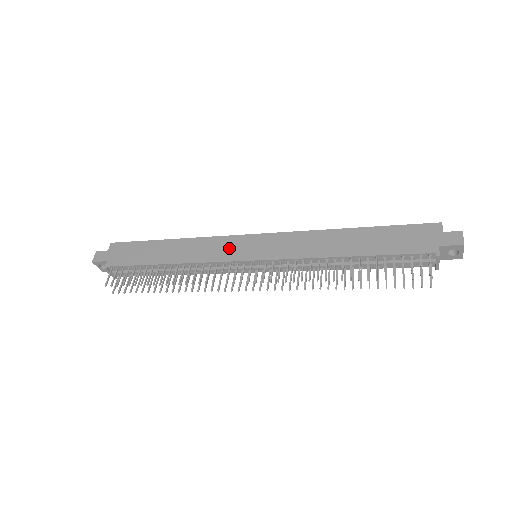
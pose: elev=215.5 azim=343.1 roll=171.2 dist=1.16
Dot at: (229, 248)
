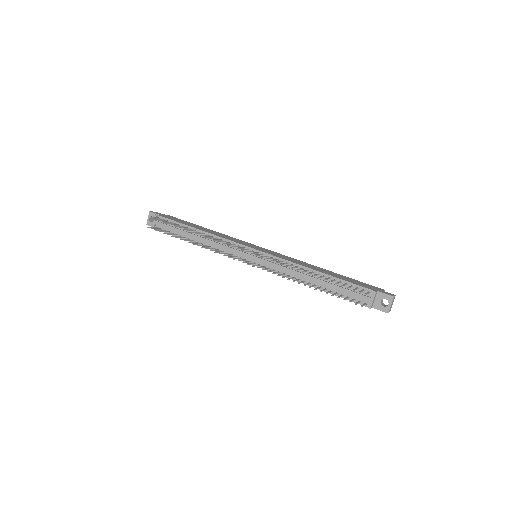
Dot at: (243, 243)
